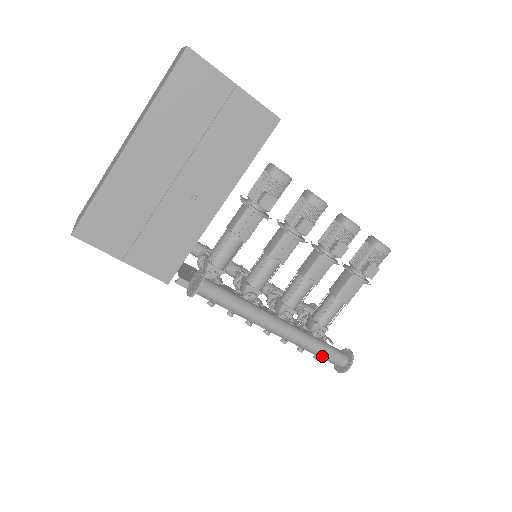
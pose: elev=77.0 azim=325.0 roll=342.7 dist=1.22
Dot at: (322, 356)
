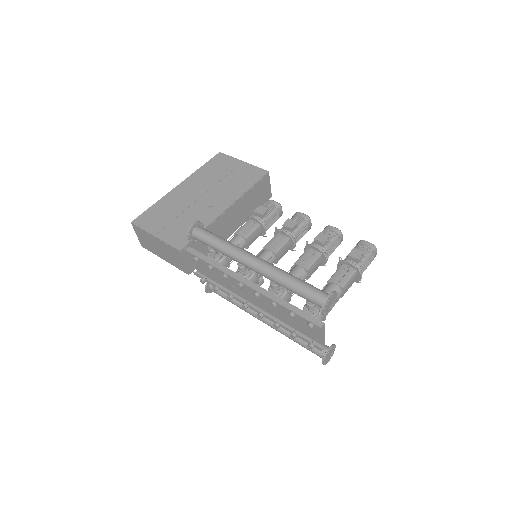
Dot at: (301, 288)
